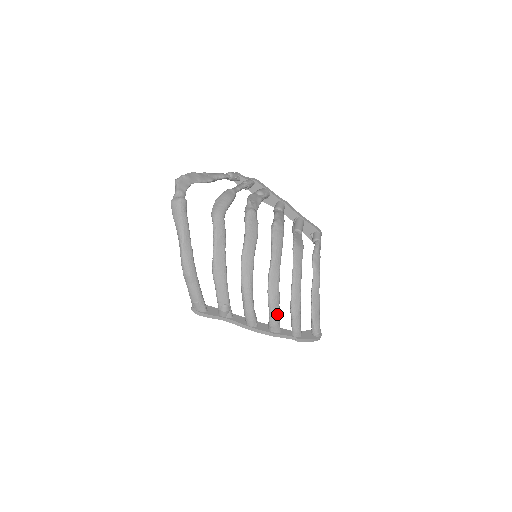
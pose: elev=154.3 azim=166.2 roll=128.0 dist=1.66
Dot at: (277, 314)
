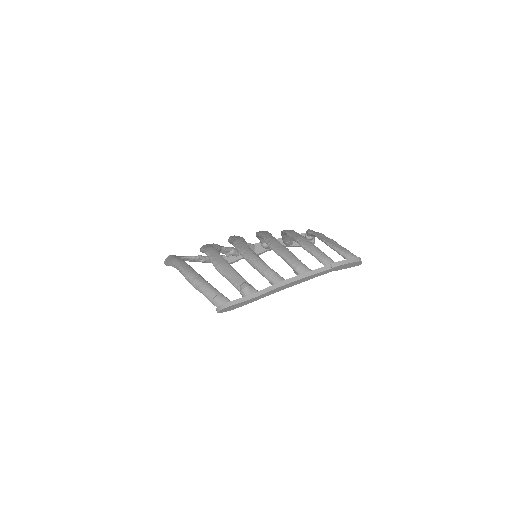
Dot at: (294, 257)
